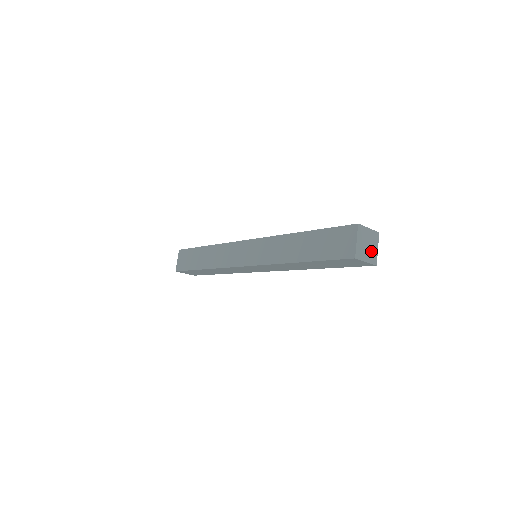
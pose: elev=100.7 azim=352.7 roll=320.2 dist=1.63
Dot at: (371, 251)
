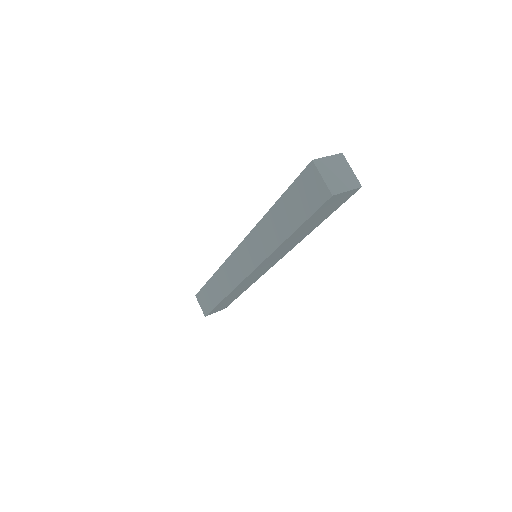
Dot at: (337, 181)
